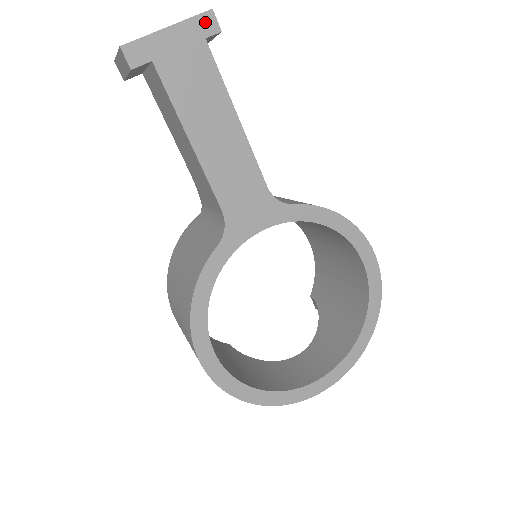
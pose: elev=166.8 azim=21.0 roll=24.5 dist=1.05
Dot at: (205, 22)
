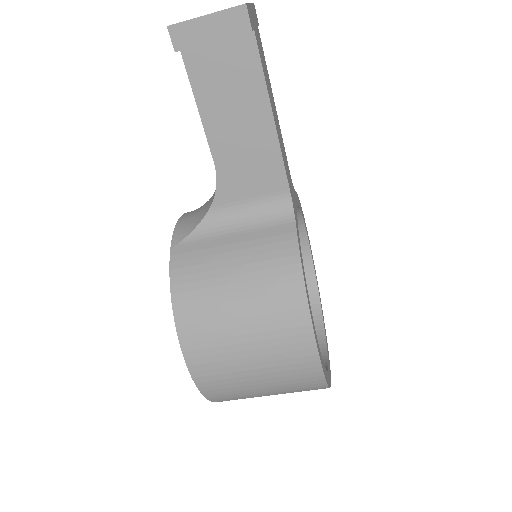
Dot at: (255, 12)
